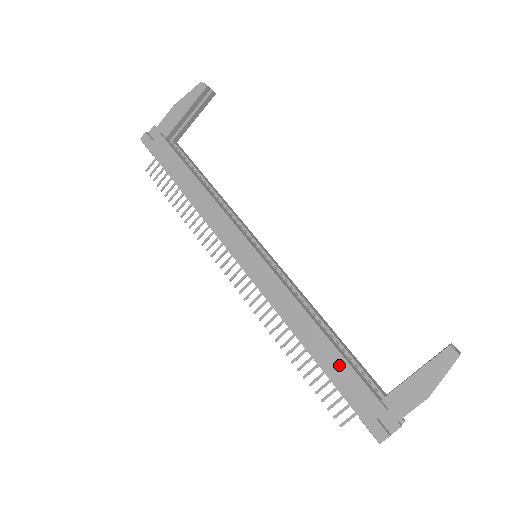
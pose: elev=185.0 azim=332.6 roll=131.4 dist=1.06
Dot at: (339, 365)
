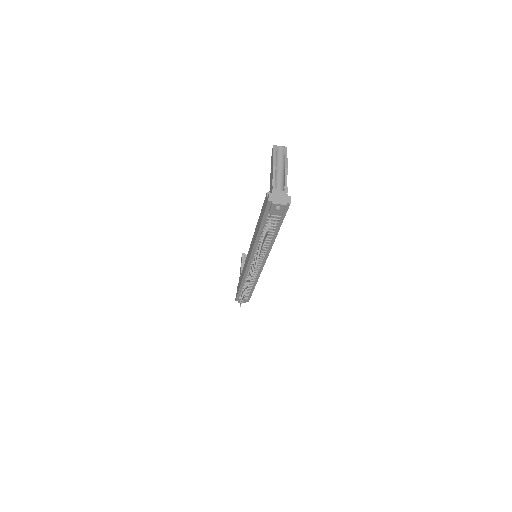
Dot at: (260, 216)
